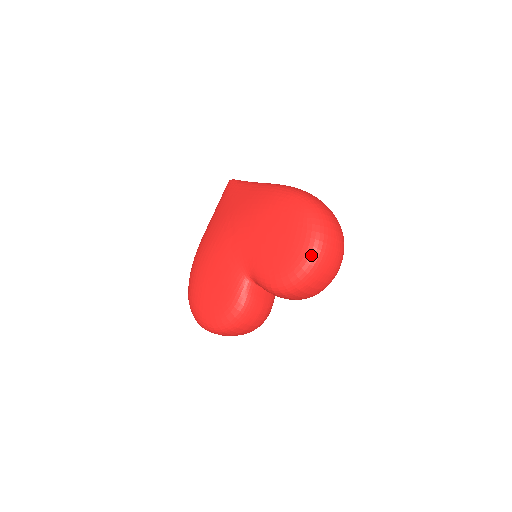
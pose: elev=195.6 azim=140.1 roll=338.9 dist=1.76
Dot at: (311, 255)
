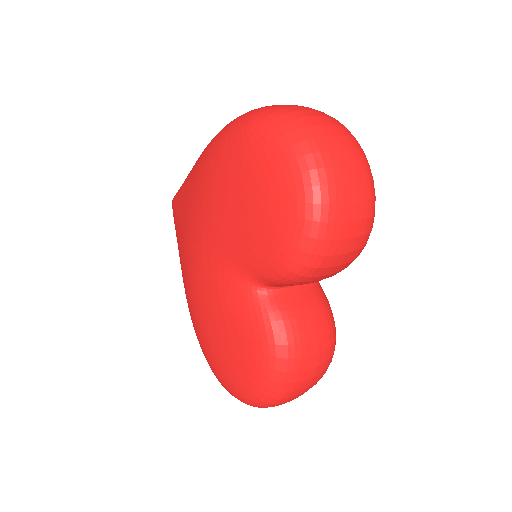
Dot at: (303, 172)
